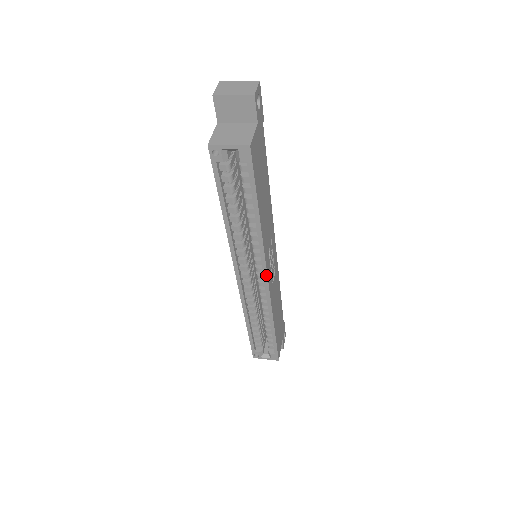
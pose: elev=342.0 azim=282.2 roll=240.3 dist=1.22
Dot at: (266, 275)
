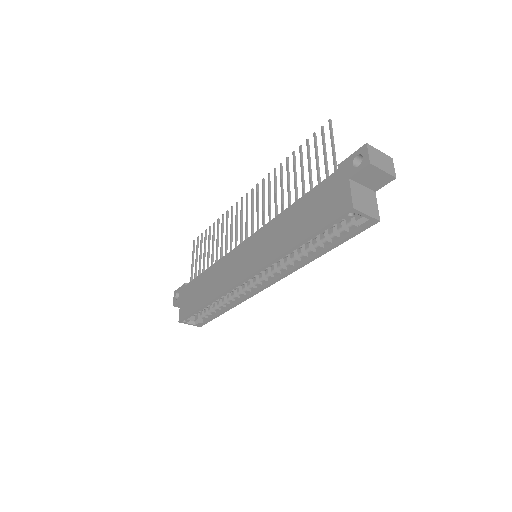
Dot at: (274, 283)
